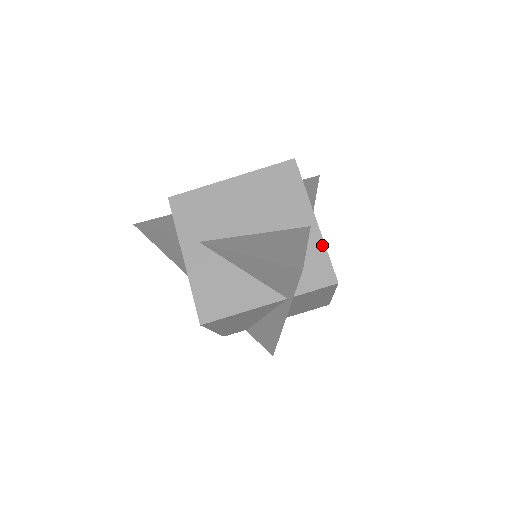
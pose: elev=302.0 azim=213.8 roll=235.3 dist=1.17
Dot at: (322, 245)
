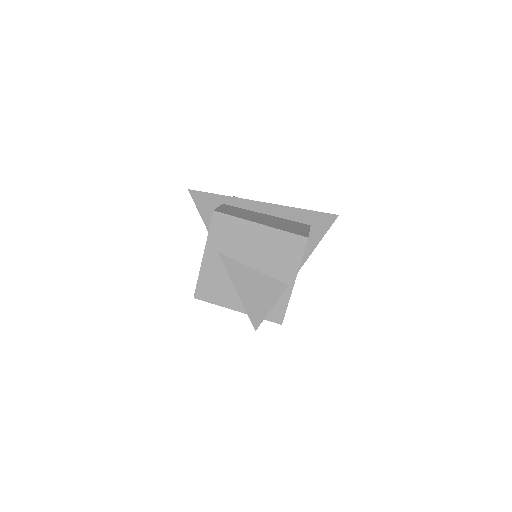
Dot at: (287, 300)
